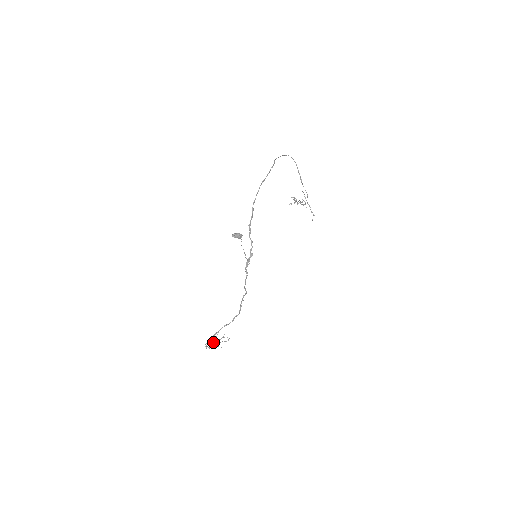
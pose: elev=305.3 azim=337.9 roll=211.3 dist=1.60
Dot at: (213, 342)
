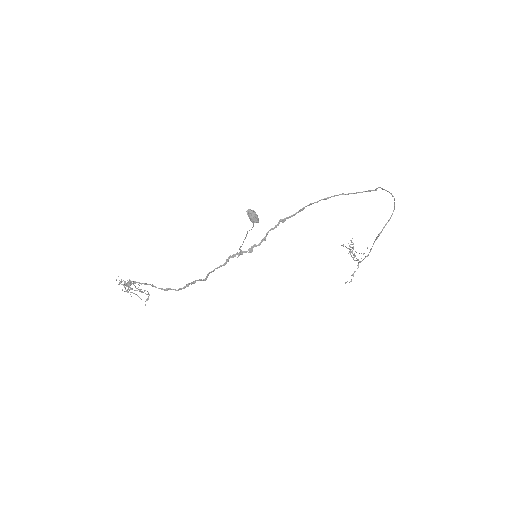
Dot at: (129, 286)
